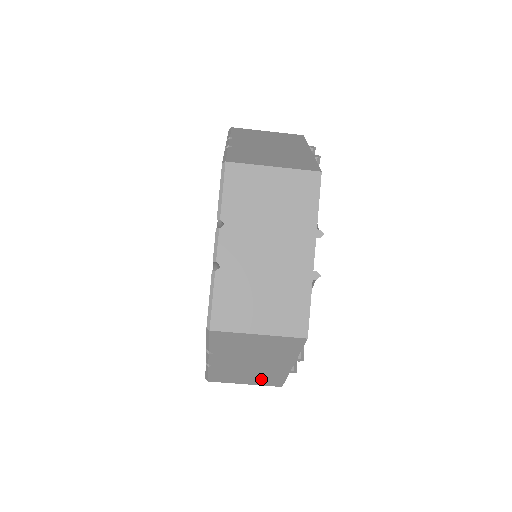
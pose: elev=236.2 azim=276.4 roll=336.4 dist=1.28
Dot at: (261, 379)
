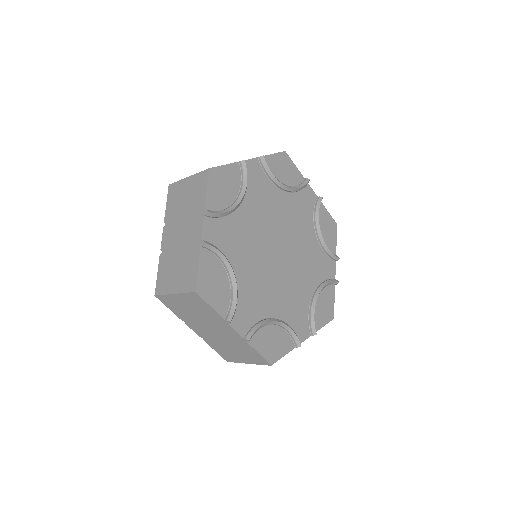
Dot at: occluded
